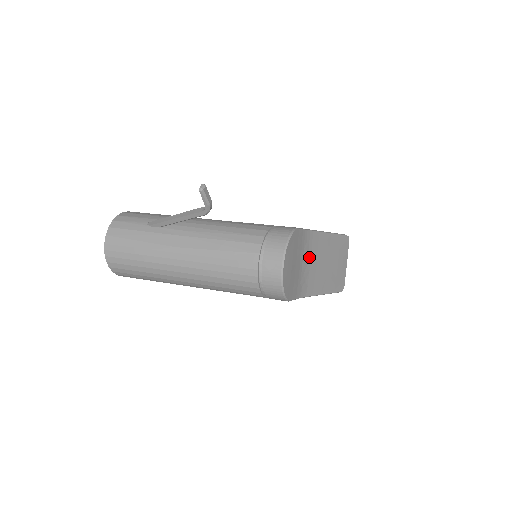
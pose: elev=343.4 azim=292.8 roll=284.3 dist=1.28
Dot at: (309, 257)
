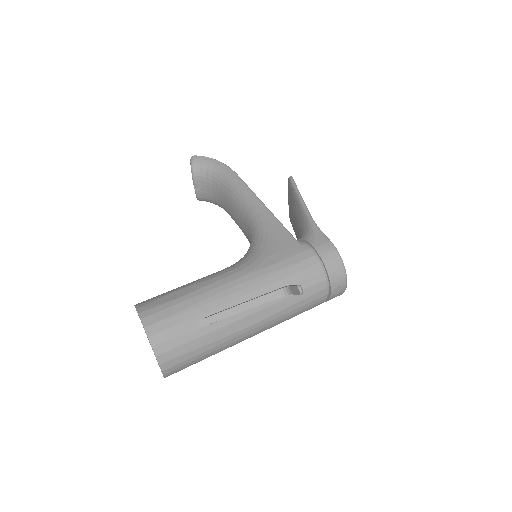
Dot at: occluded
